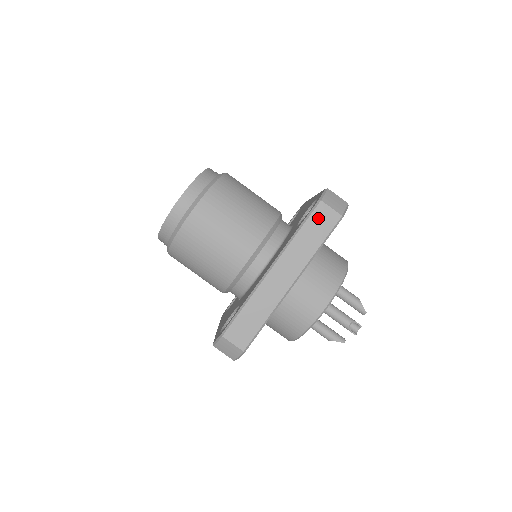
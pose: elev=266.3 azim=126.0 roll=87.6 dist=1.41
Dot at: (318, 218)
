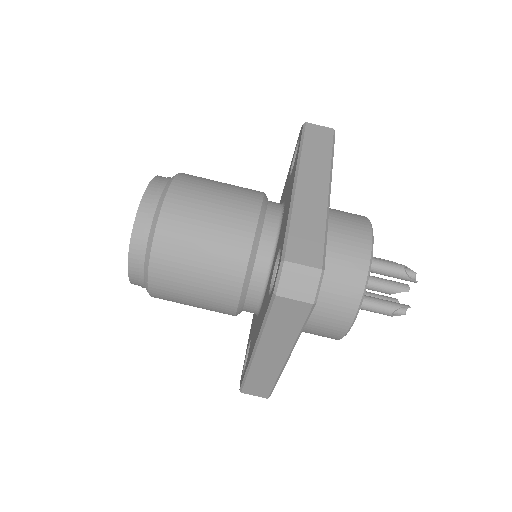
Dot at: (282, 311)
